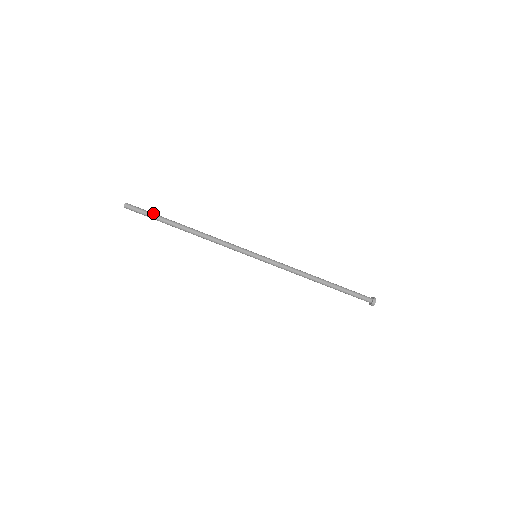
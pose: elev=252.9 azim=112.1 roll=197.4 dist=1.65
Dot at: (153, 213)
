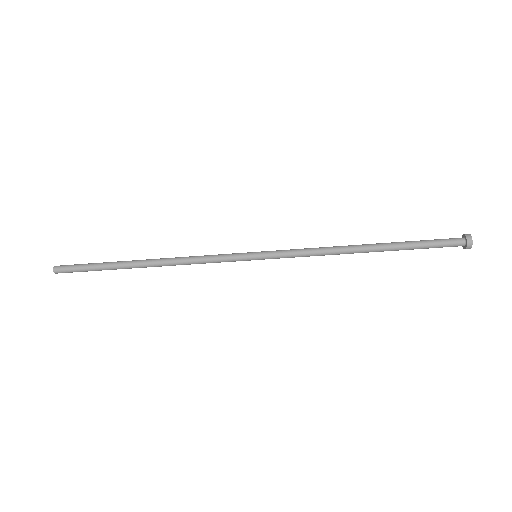
Dot at: (93, 263)
